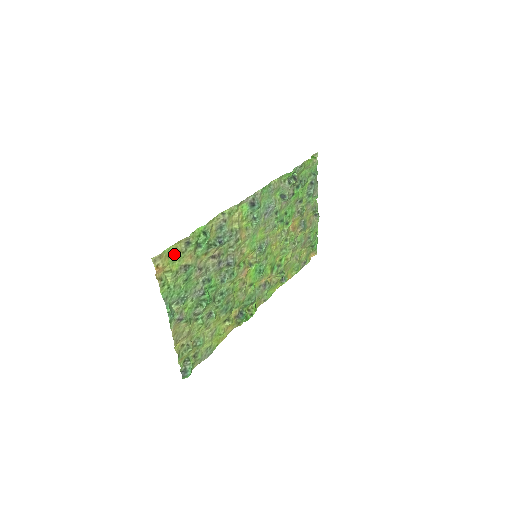
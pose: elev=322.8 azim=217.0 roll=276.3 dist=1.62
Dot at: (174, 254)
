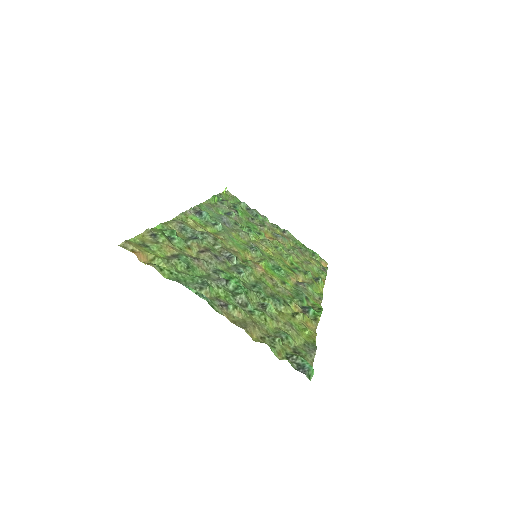
Dot at: (146, 245)
